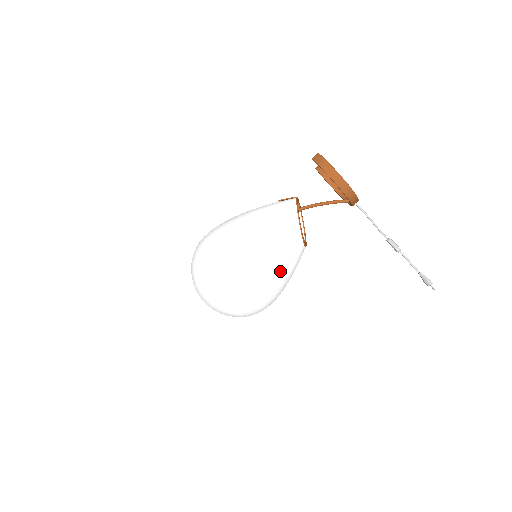
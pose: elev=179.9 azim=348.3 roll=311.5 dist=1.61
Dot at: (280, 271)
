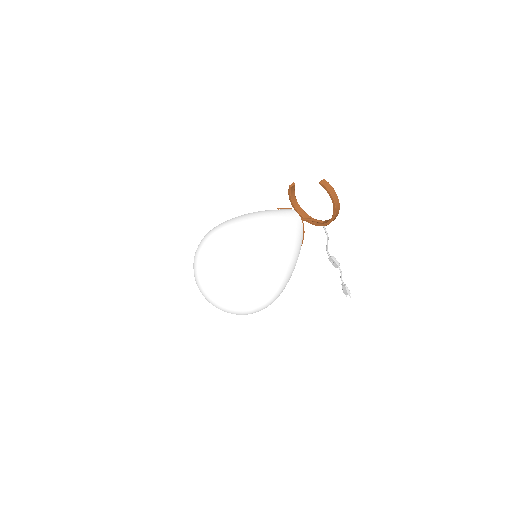
Dot at: occluded
